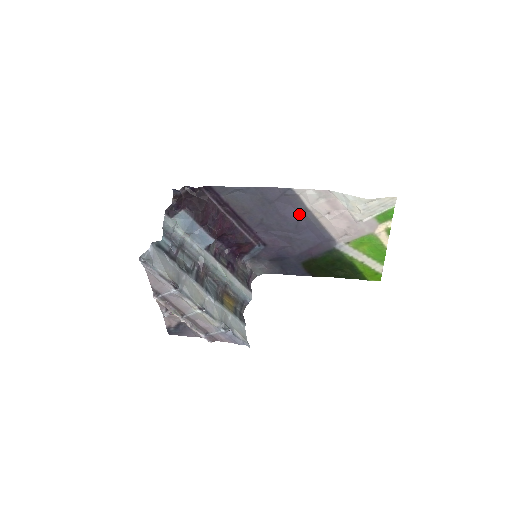
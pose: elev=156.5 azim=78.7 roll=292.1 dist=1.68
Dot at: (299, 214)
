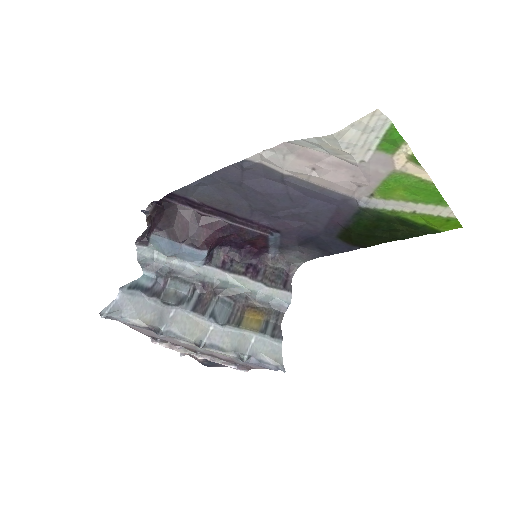
Dot at: (281, 184)
